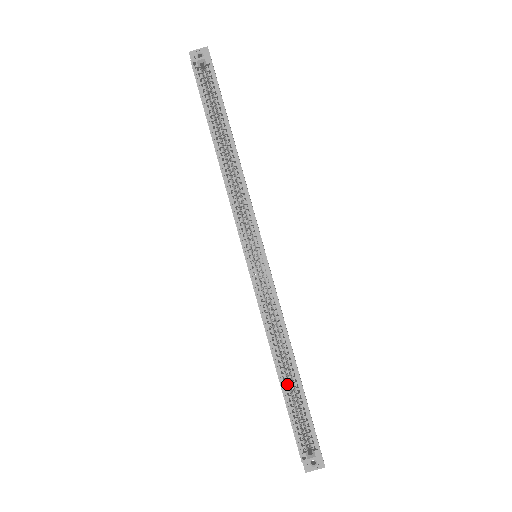
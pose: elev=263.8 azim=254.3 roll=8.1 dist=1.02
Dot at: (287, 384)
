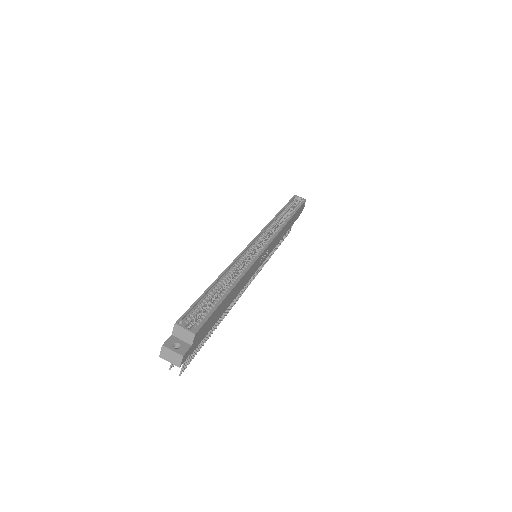
Dot at: (216, 289)
